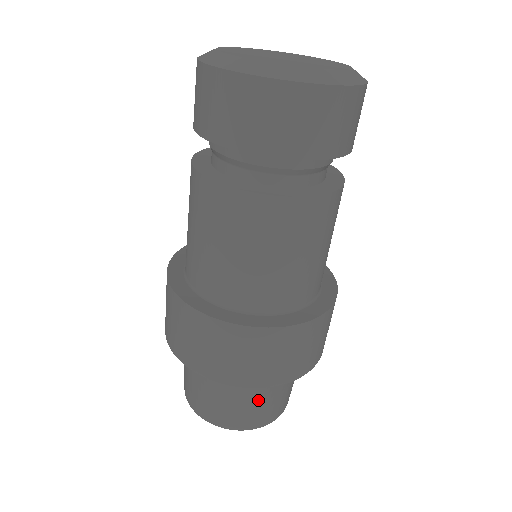
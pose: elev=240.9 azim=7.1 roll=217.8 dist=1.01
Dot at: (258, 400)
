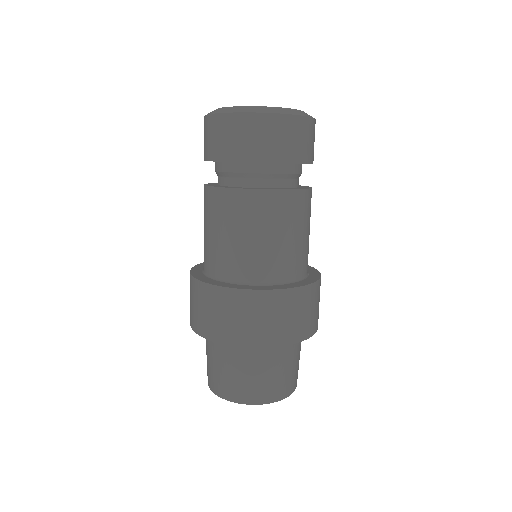
Dot at: (248, 371)
